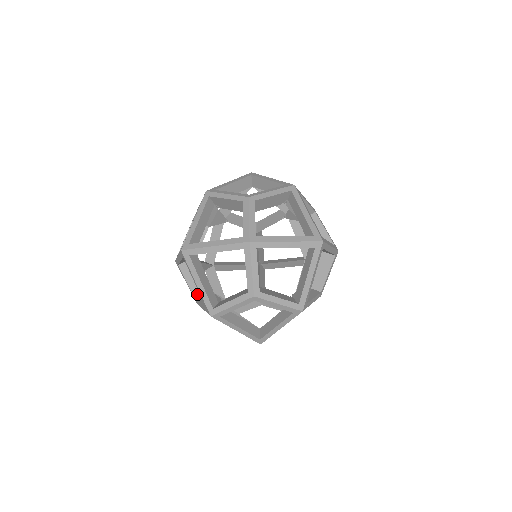
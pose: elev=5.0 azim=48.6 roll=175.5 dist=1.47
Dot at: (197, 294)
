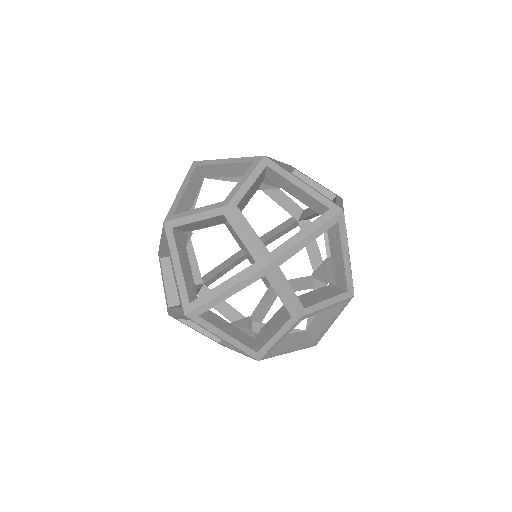
Dot at: (217, 337)
